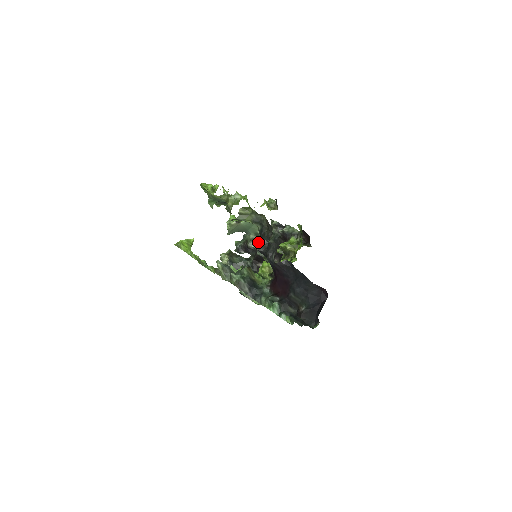
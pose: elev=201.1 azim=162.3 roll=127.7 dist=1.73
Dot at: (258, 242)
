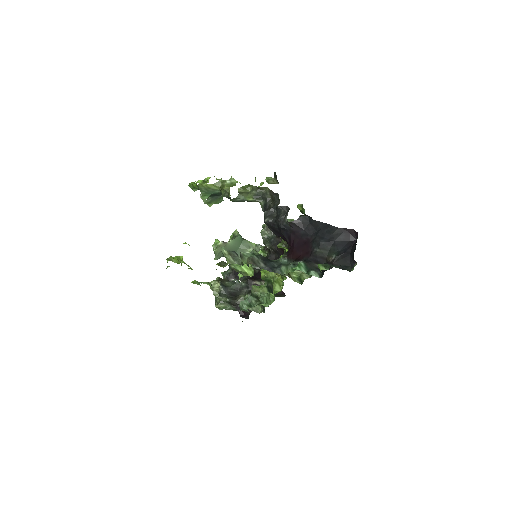
Dot at: (265, 214)
